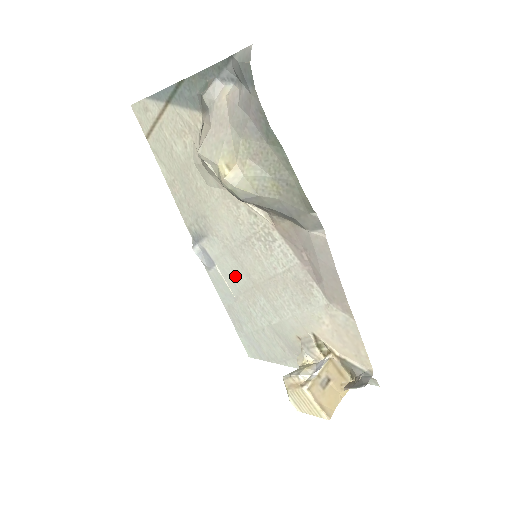
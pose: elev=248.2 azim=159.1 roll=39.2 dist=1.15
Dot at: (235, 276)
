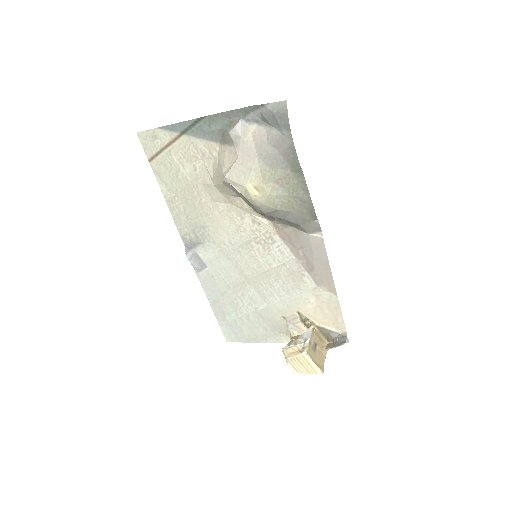
Dot at: (227, 274)
